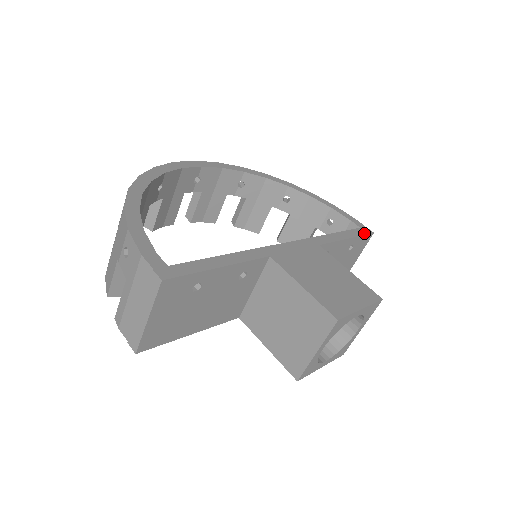
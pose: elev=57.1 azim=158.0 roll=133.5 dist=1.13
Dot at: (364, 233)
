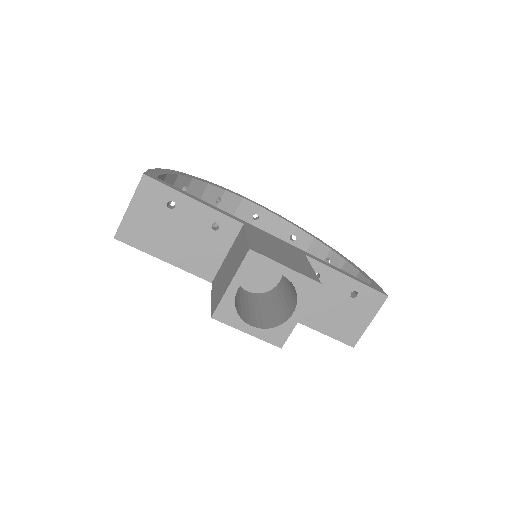
Dot at: (374, 288)
